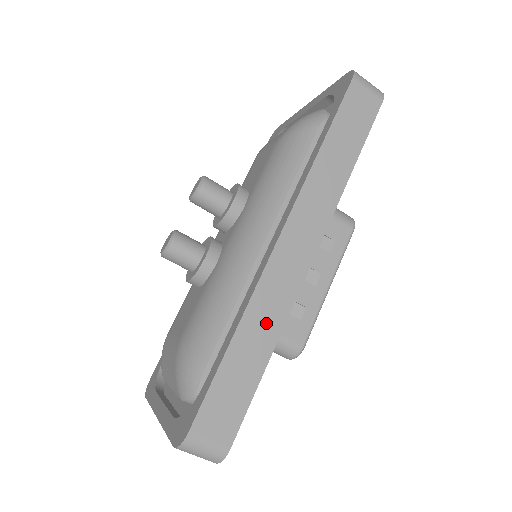
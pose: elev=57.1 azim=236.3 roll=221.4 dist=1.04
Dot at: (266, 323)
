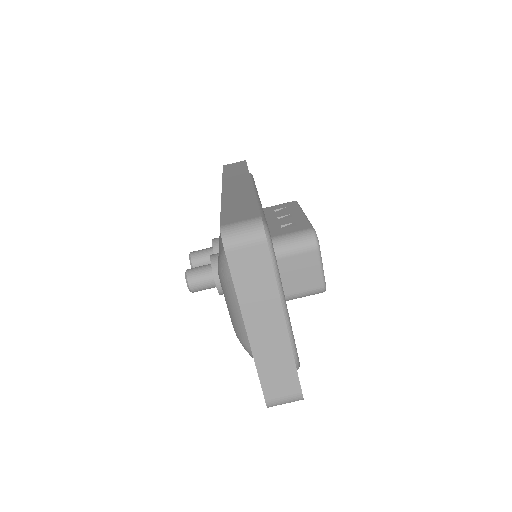
Dot at: (240, 196)
